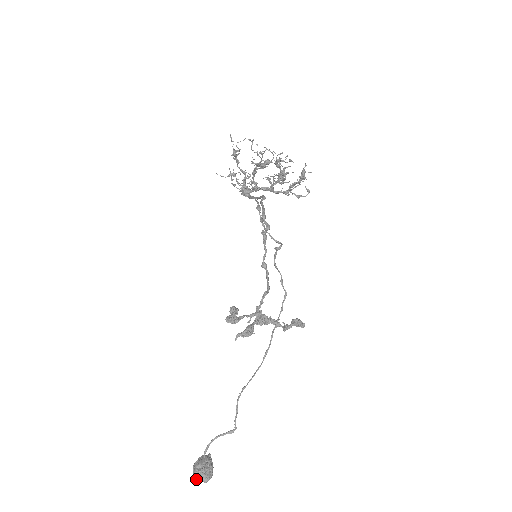
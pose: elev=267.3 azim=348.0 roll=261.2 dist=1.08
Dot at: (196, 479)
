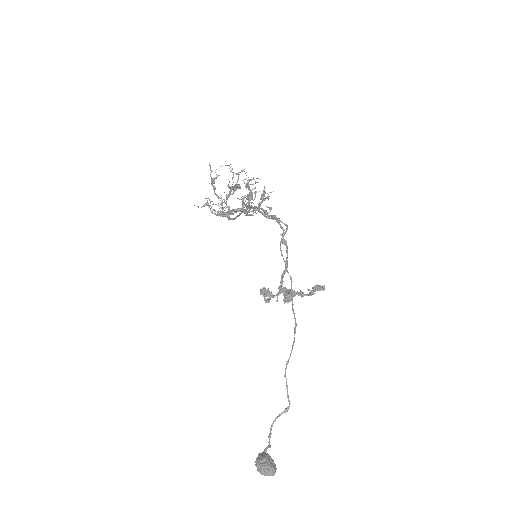
Dot at: (264, 474)
